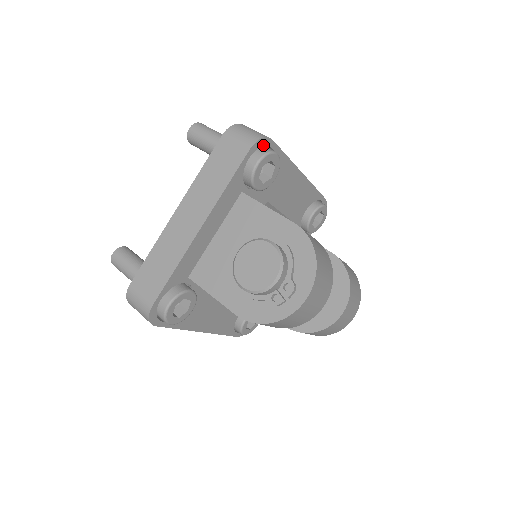
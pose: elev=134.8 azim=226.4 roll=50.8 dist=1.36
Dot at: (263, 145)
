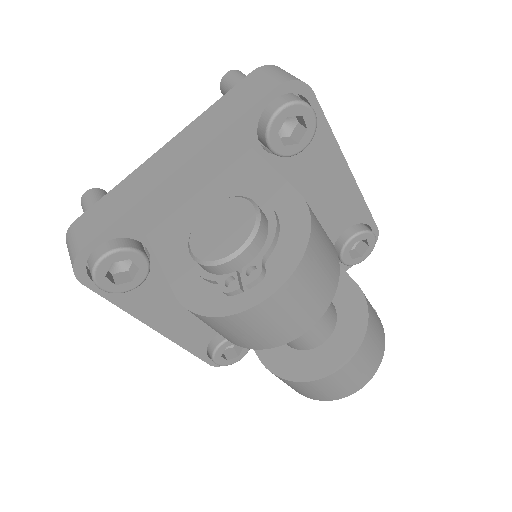
Dot at: (298, 93)
